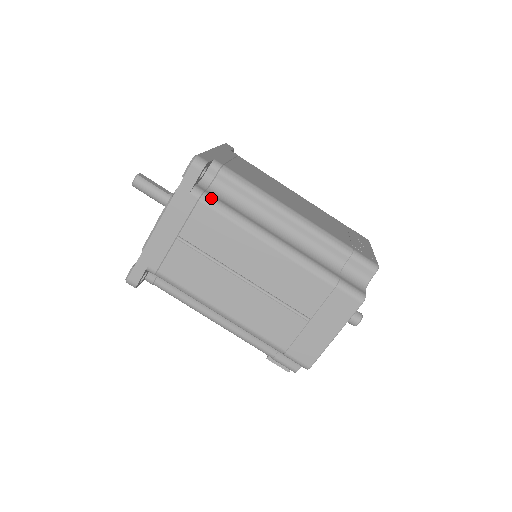
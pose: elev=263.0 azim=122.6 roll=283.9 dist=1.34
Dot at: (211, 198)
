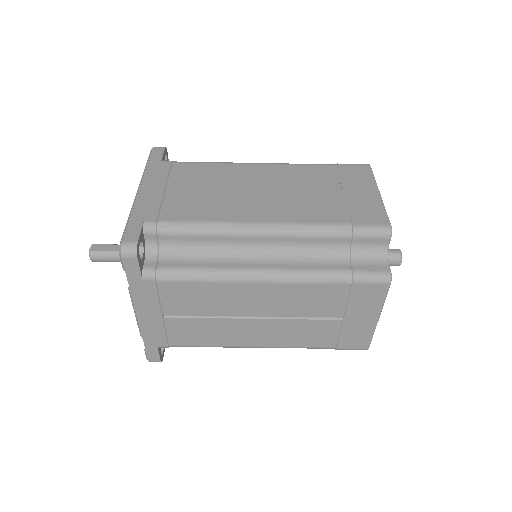
Dot at: (167, 271)
